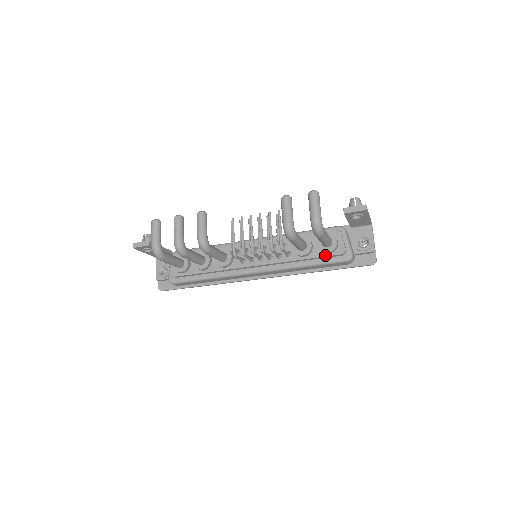
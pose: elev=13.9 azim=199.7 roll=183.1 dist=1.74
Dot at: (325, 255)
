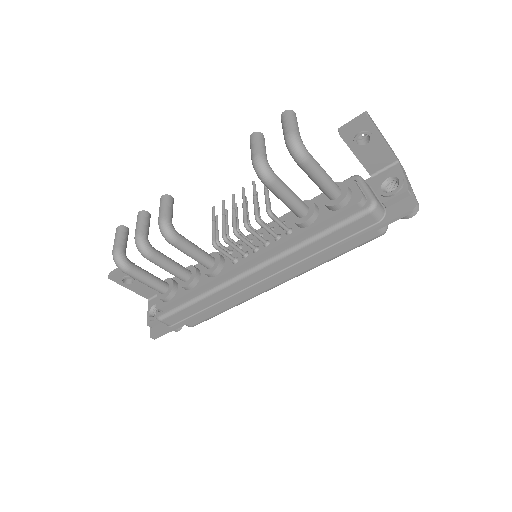
Dot at: (336, 213)
